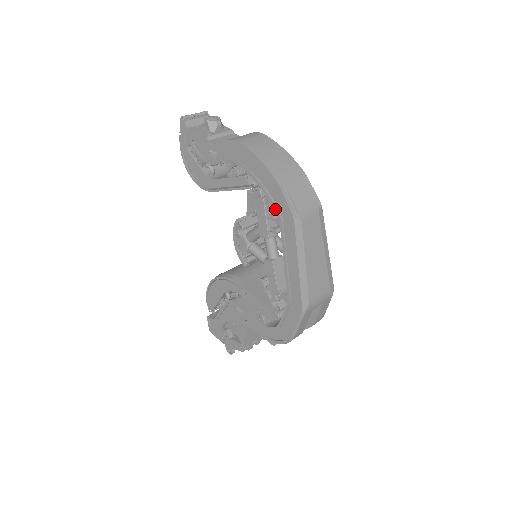
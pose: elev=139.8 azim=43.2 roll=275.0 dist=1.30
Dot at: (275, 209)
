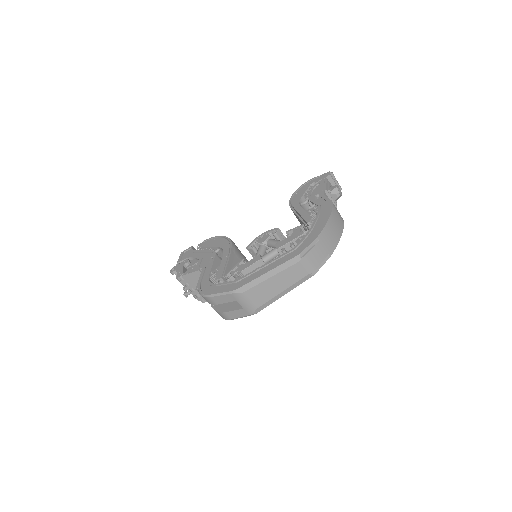
Dot at: (299, 243)
